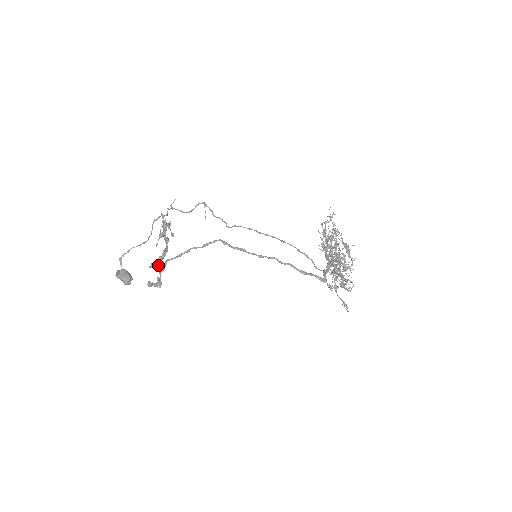
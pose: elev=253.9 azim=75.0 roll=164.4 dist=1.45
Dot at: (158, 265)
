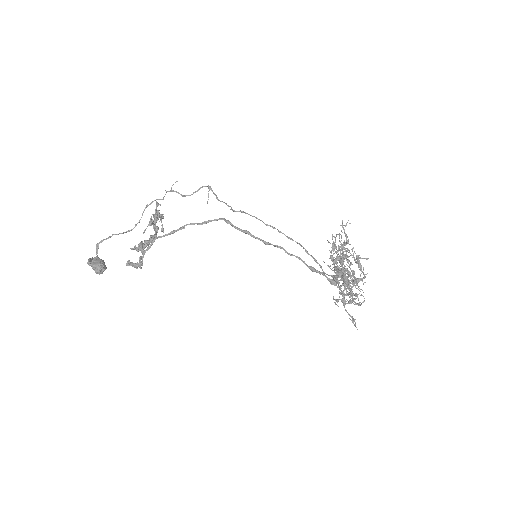
Dot at: (142, 247)
